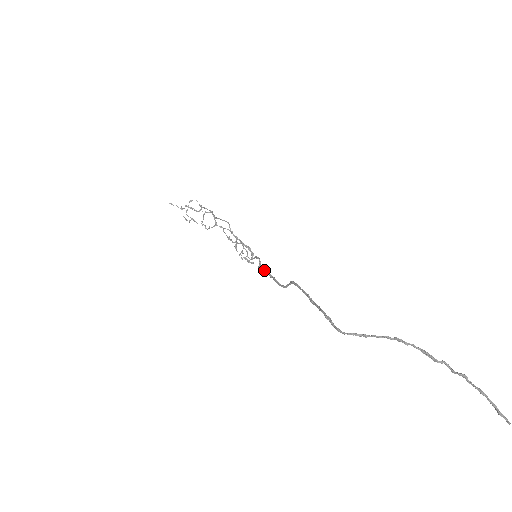
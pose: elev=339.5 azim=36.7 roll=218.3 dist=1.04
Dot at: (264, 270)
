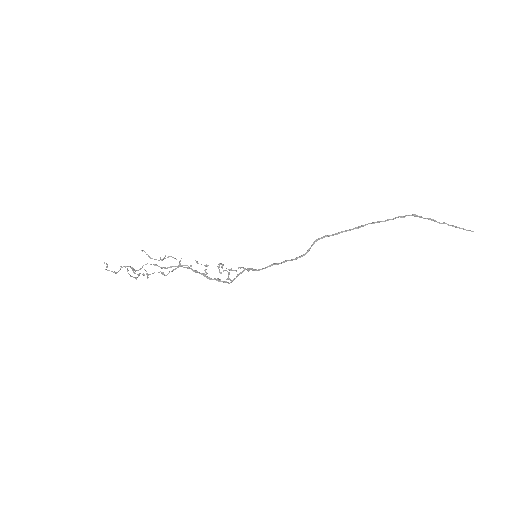
Dot at: (266, 267)
